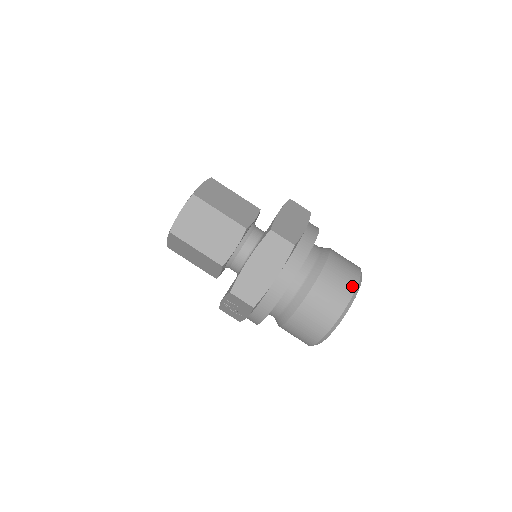
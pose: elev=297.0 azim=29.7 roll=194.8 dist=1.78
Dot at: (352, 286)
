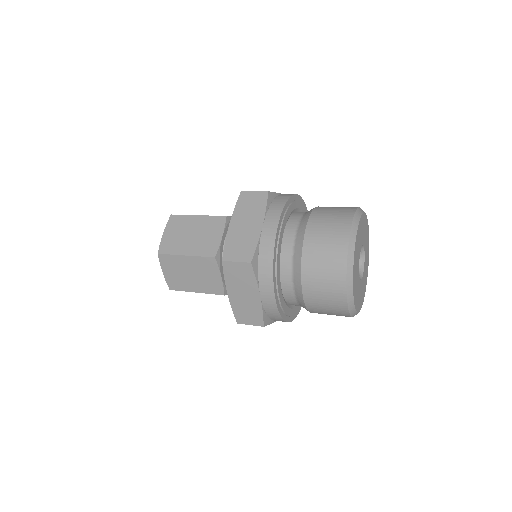
Dot at: (341, 257)
